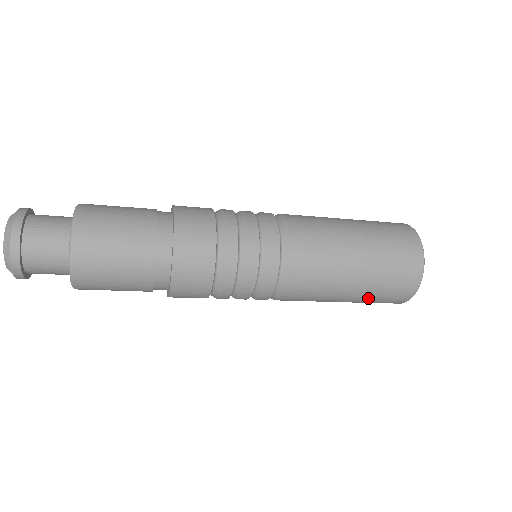
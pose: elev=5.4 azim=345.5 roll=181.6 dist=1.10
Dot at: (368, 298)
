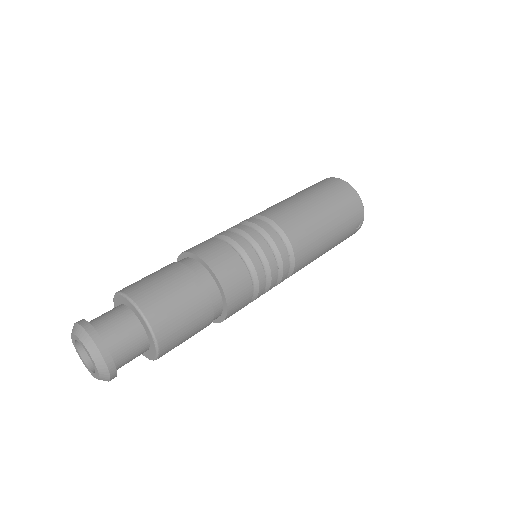
Dot at: (342, 223)
